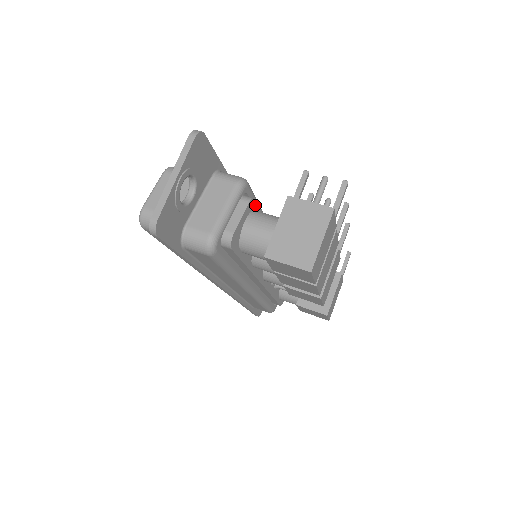
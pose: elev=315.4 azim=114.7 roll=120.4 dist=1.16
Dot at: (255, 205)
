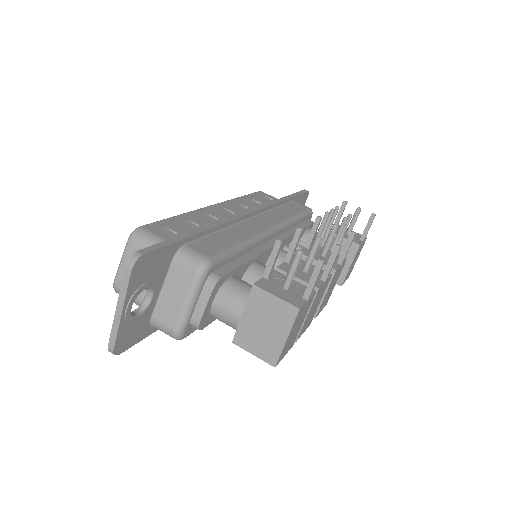
Dot at: (225, 277)
